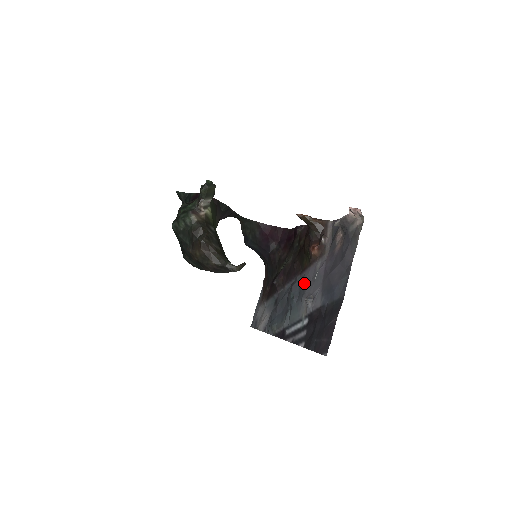
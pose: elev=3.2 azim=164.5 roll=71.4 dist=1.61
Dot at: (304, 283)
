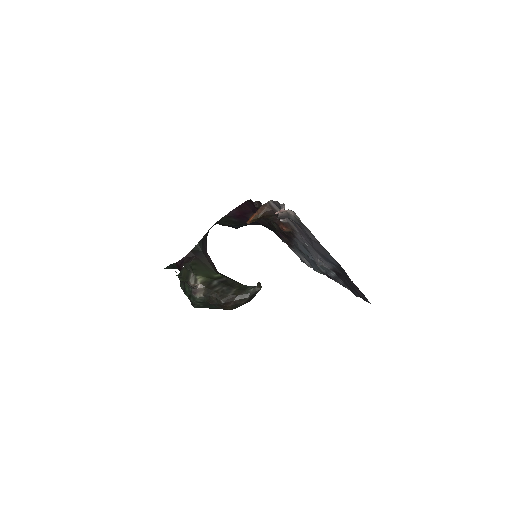
Dot at: occluded
